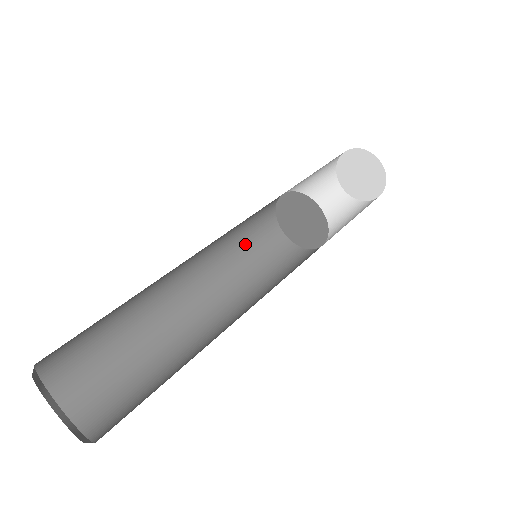
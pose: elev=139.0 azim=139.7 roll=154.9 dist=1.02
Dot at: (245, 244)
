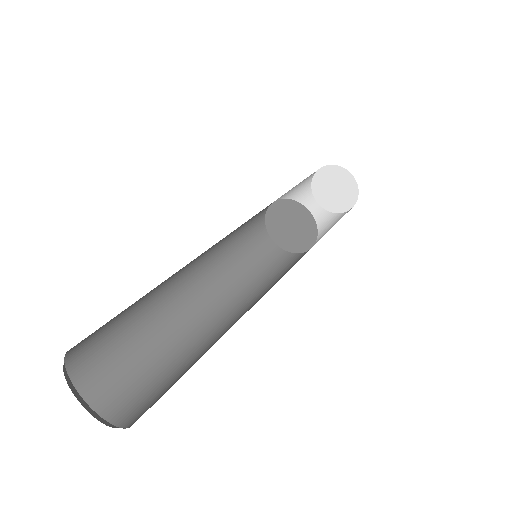
Dot at: (241, 249)
